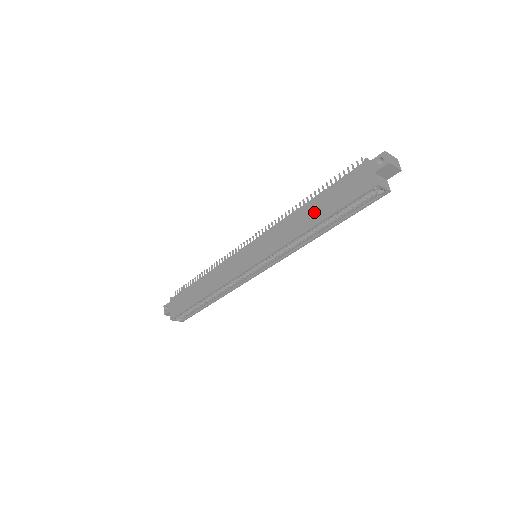
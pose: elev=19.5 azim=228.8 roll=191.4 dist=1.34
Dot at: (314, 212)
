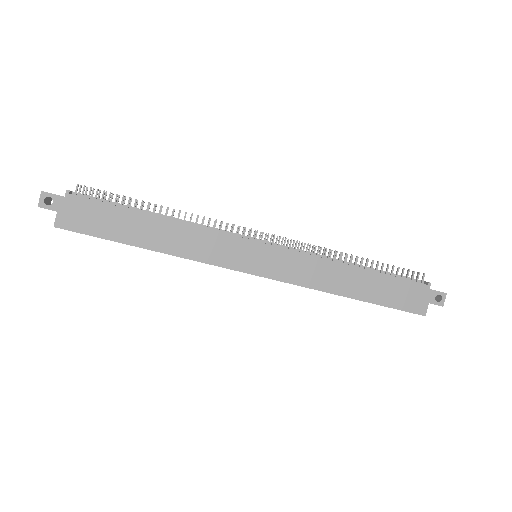
Dot at: (360, 285)
